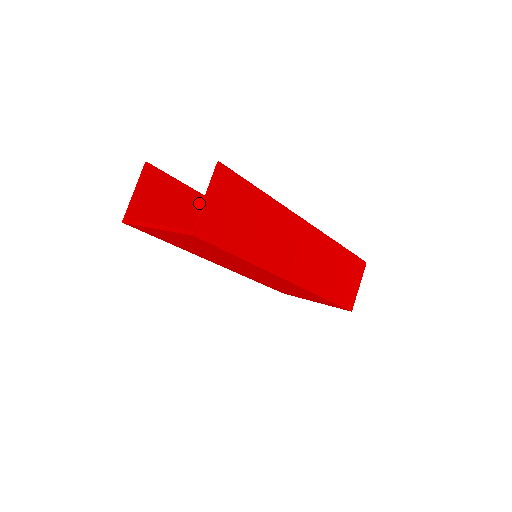
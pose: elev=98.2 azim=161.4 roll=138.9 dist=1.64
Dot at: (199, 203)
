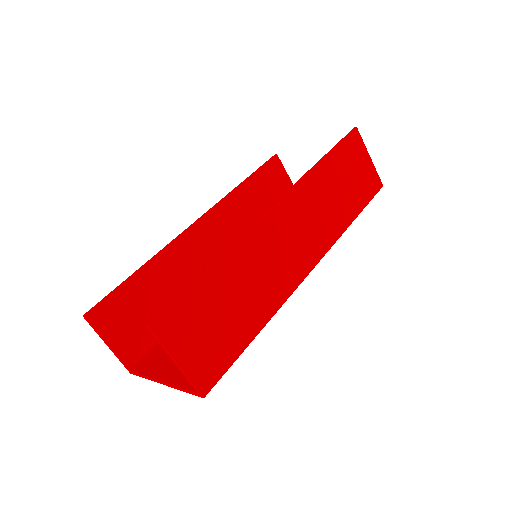
Dot at: (160, 267)
